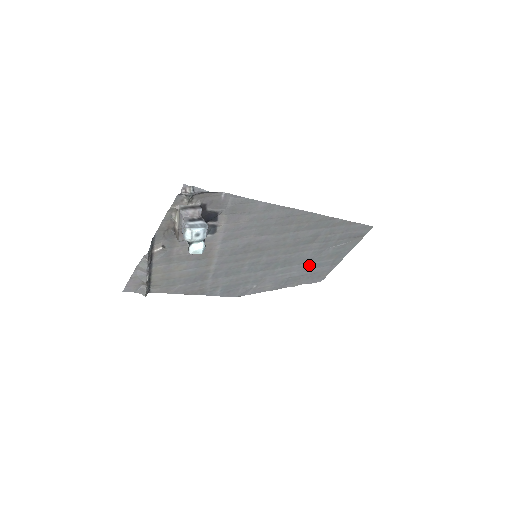
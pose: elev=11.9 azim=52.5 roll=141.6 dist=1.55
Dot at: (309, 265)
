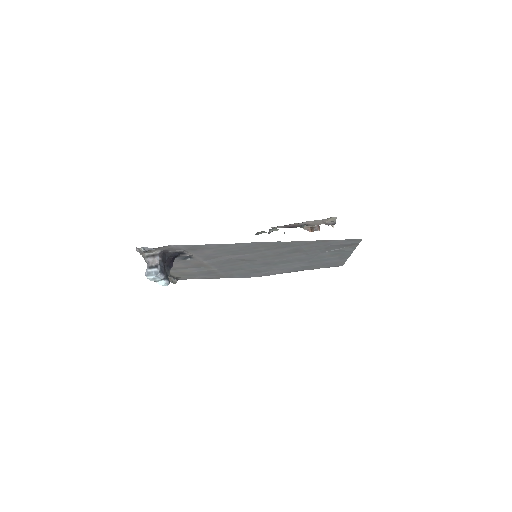
Dot at: (313, 261)
